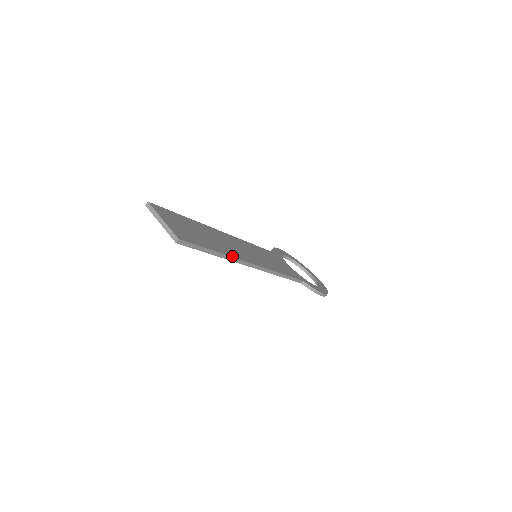
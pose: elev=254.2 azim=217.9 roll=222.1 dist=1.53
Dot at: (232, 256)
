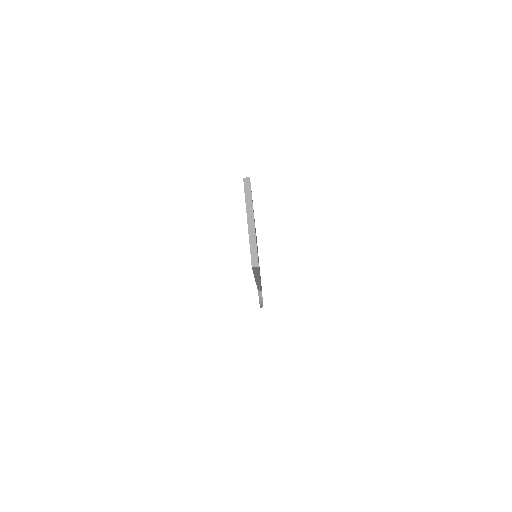
Dot at: occluded
